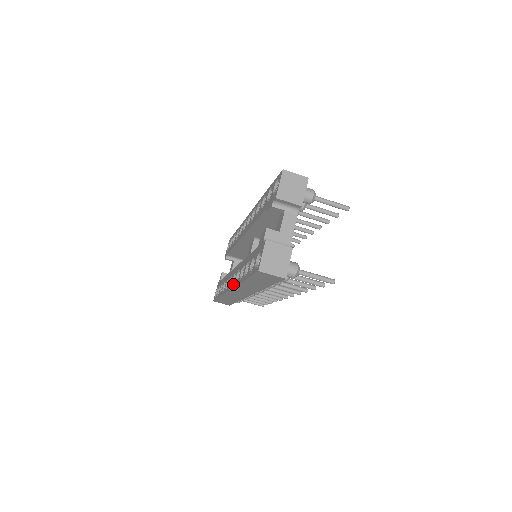
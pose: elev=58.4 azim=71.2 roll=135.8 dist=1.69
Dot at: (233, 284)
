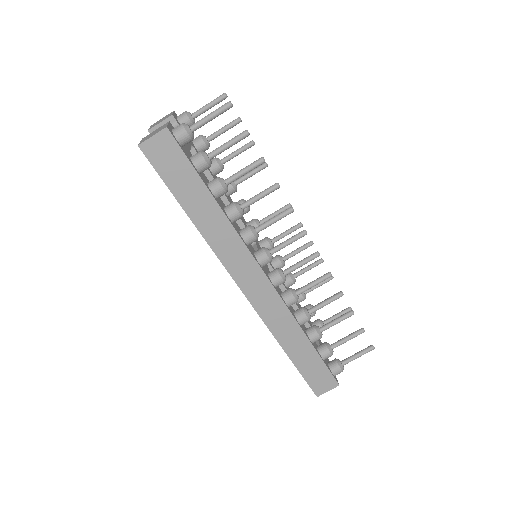
Dot at: (228, 272)
